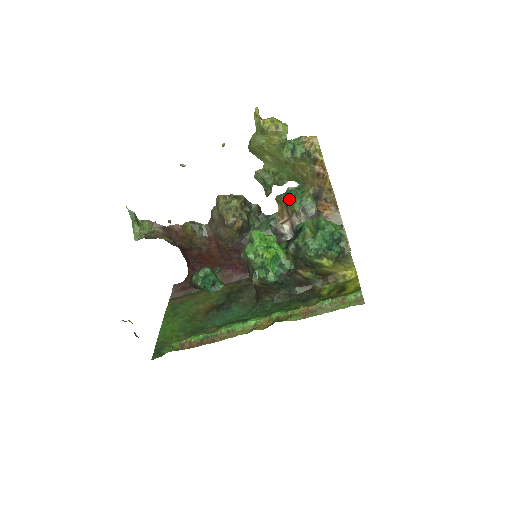
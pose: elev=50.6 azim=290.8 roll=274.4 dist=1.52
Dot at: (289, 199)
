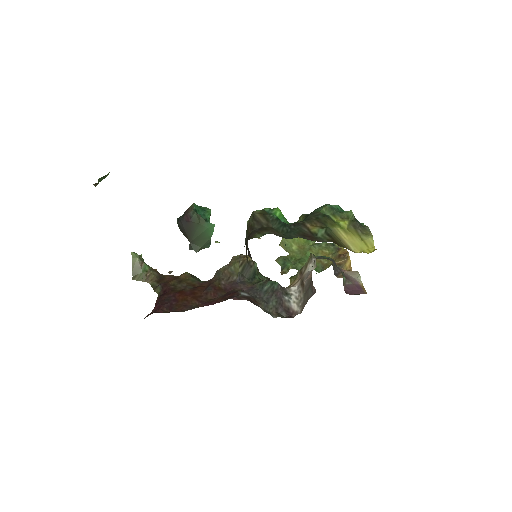
Dot at: occluded
